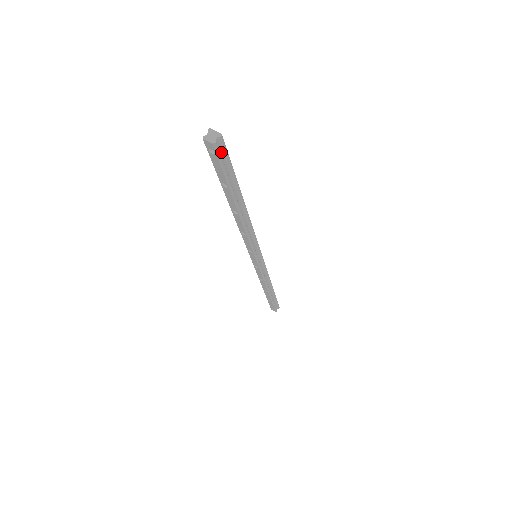
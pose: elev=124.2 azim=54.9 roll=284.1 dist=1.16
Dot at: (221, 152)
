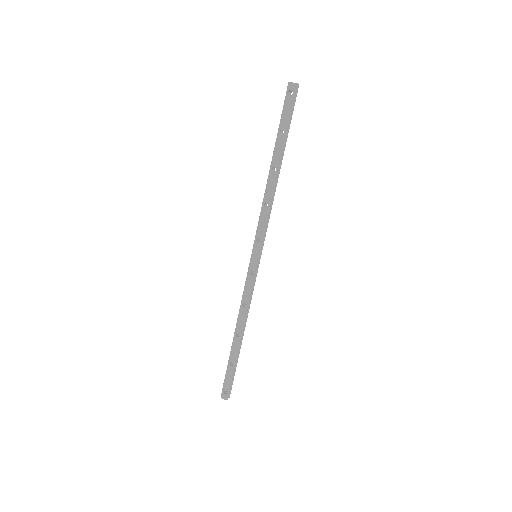
Dot at: (294, 98)
